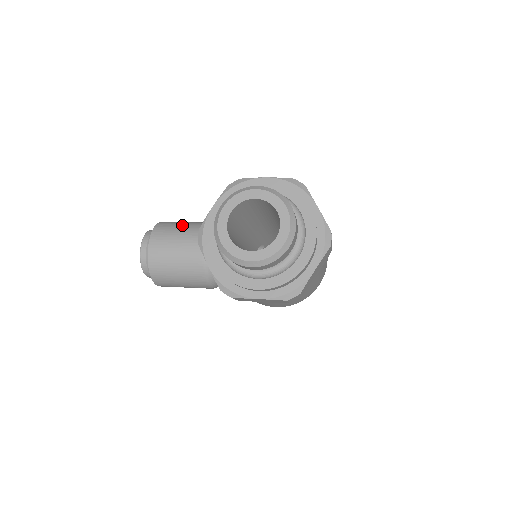
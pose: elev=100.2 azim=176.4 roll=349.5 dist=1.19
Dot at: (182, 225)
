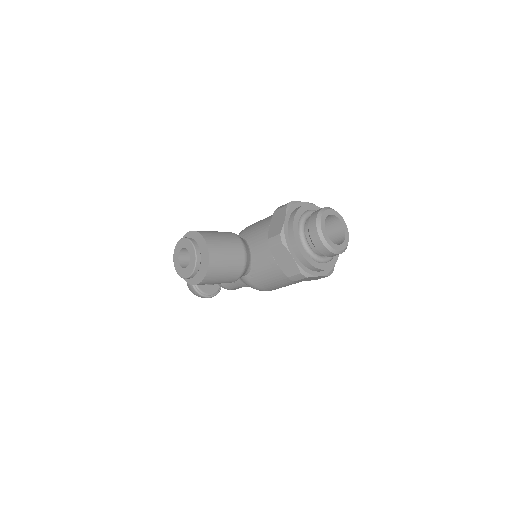
Dot at: (218, 233)
